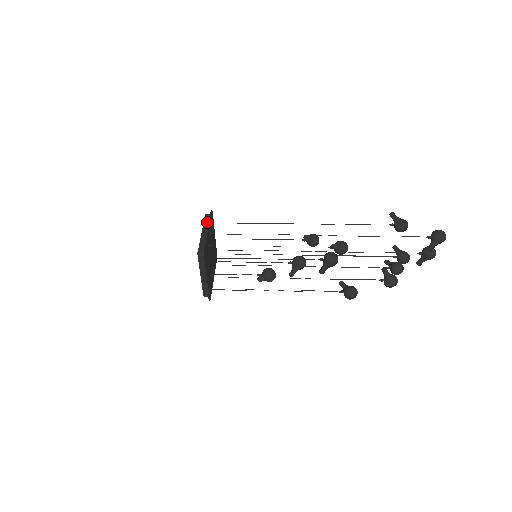
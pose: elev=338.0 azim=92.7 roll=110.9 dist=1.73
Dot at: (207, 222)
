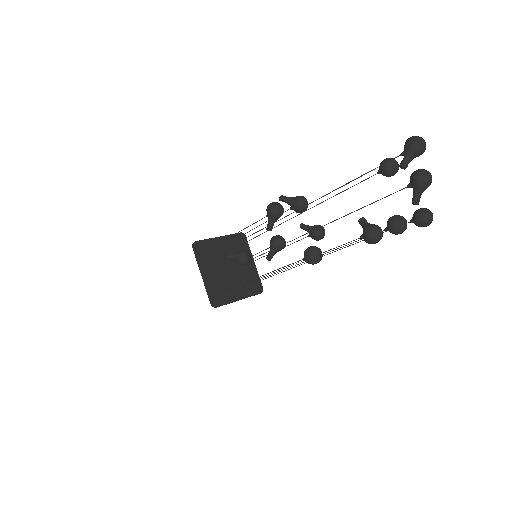
Dot at: (230, 238)
